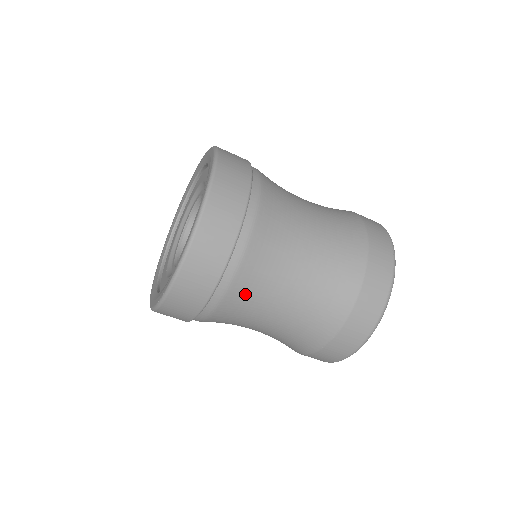
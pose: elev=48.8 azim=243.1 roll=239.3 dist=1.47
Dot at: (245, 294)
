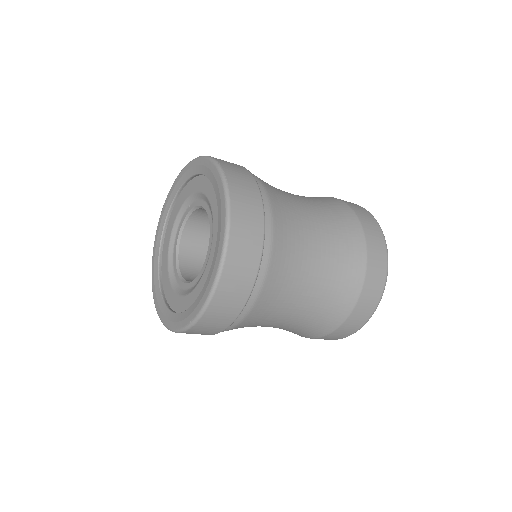
Dot at: (253, 322)
